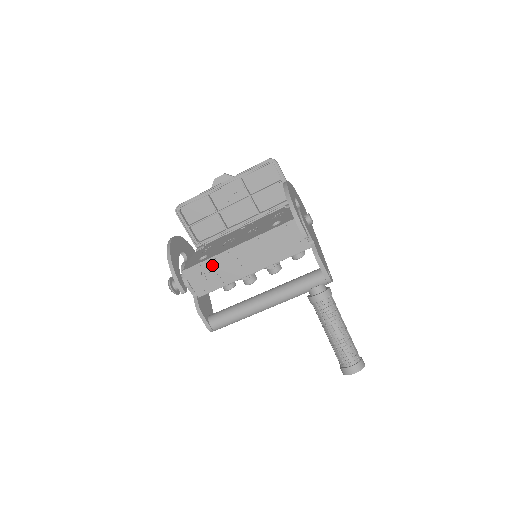
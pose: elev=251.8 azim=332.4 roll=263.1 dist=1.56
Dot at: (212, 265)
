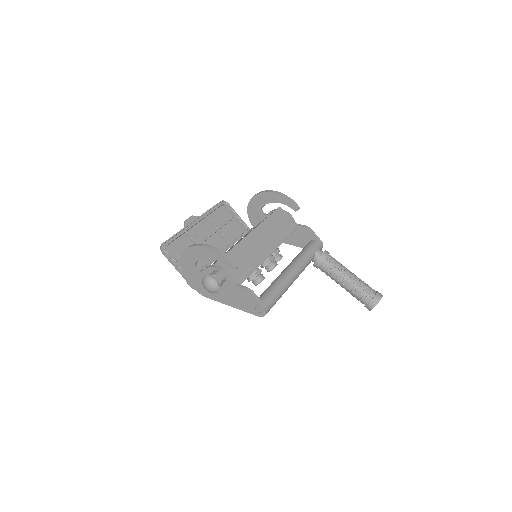
Dot at: (240, 251)
